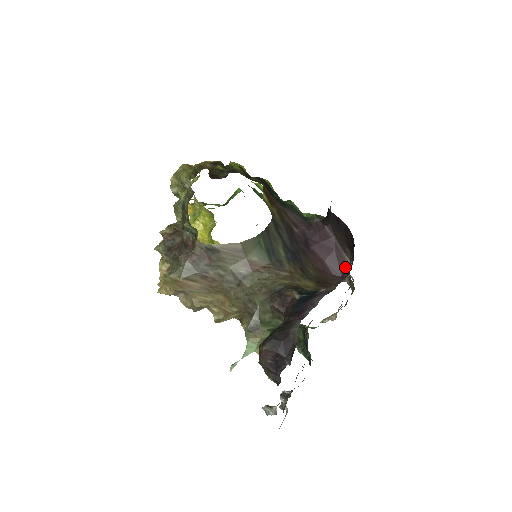
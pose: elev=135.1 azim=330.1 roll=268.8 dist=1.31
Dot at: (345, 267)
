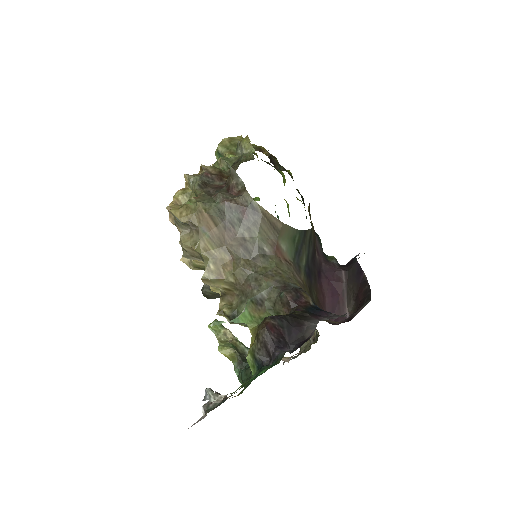
Dot at: occluded
